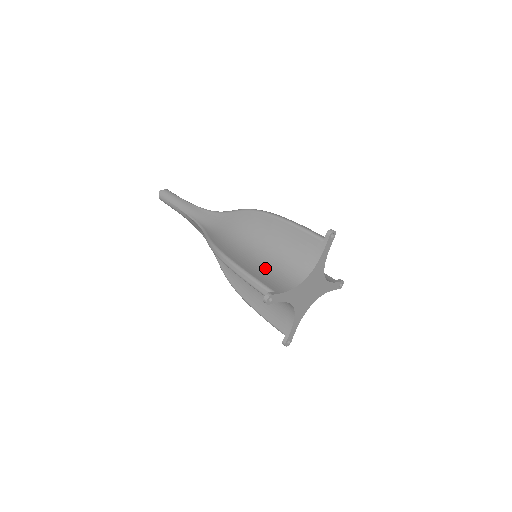
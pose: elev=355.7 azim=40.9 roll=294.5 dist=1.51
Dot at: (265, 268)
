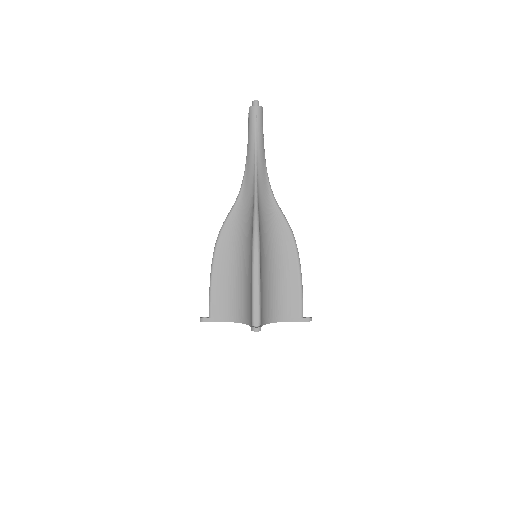
Dot at: (230, 289)
